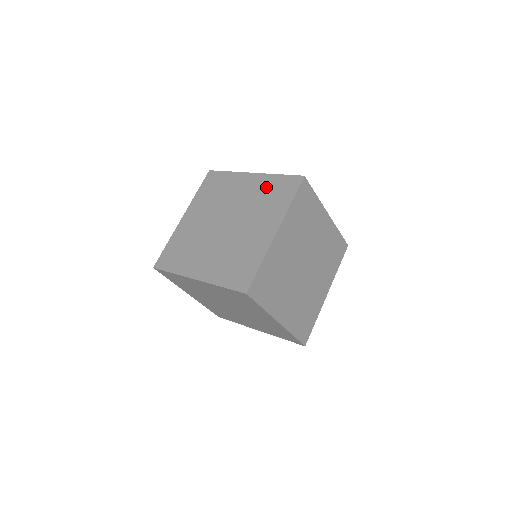
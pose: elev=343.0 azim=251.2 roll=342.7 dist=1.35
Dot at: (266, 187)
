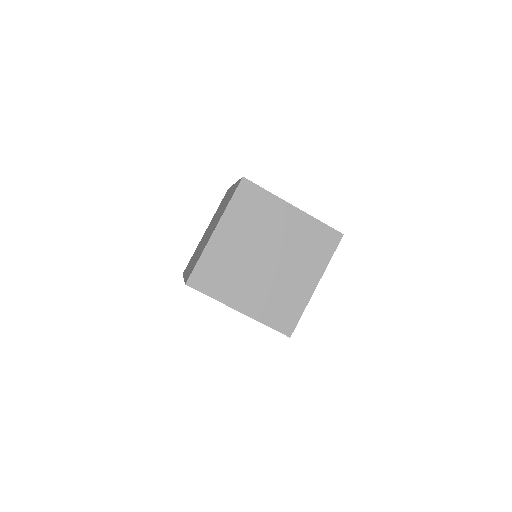
Dot at: (308, 232)
